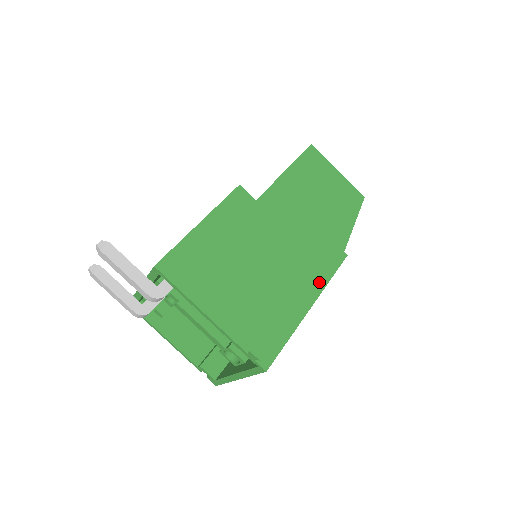
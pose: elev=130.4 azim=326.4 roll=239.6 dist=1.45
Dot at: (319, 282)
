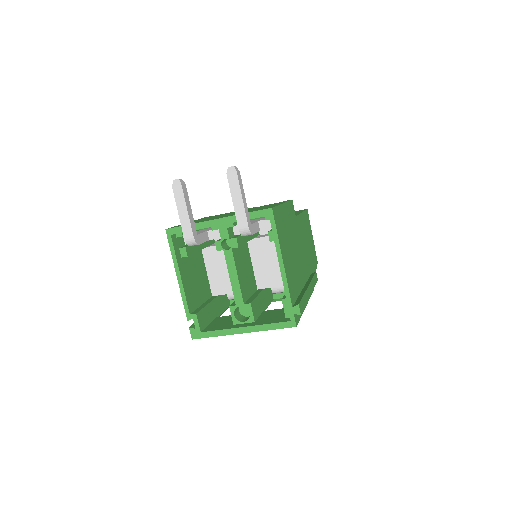
Dot at: occluded
